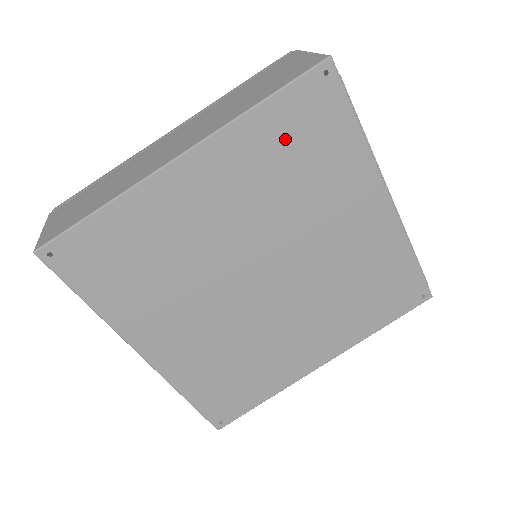
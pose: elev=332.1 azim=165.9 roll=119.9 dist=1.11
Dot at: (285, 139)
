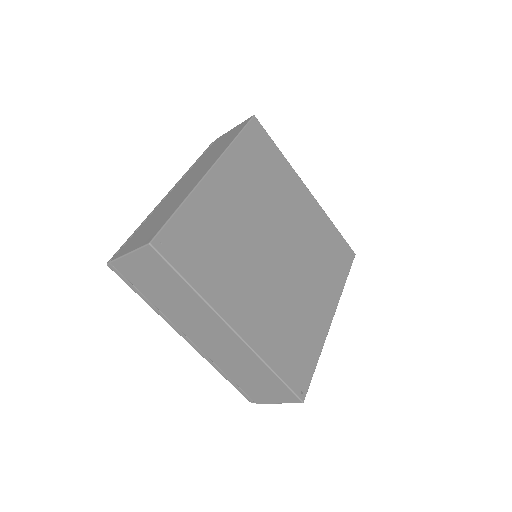
Dot at: (253, 158)
